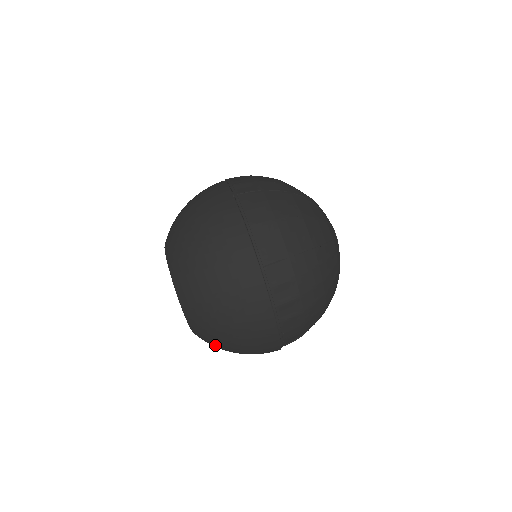
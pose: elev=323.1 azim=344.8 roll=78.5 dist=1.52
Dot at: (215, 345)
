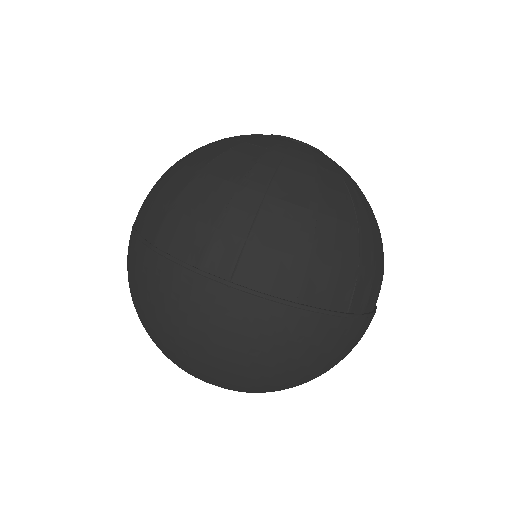
Dot at: occluded
